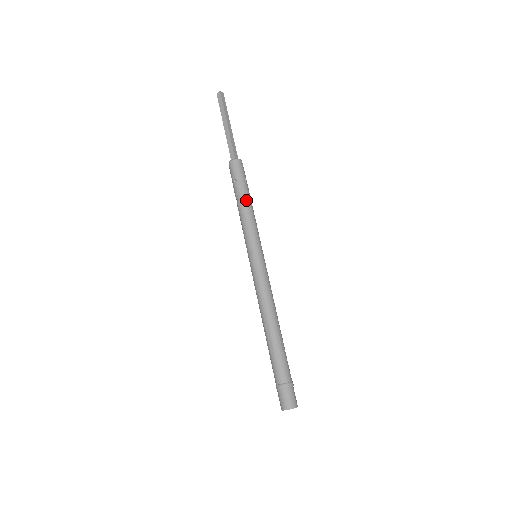
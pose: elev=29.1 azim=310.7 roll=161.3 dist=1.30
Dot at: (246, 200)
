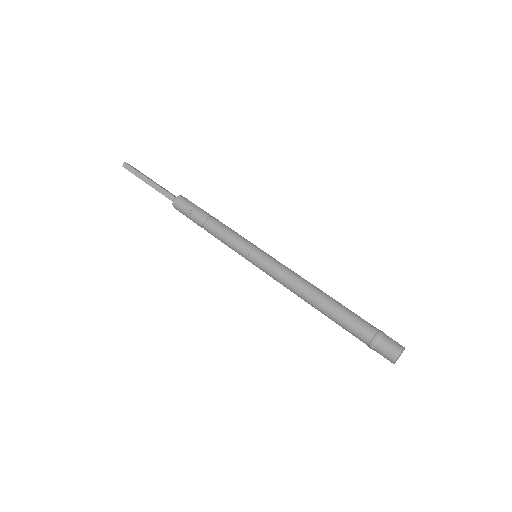
Dot at: (212, 218)
